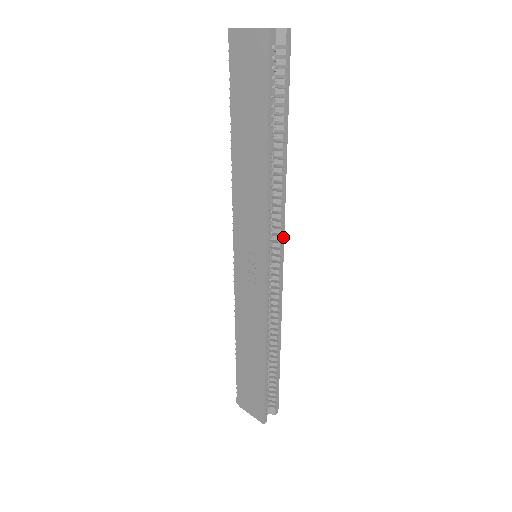
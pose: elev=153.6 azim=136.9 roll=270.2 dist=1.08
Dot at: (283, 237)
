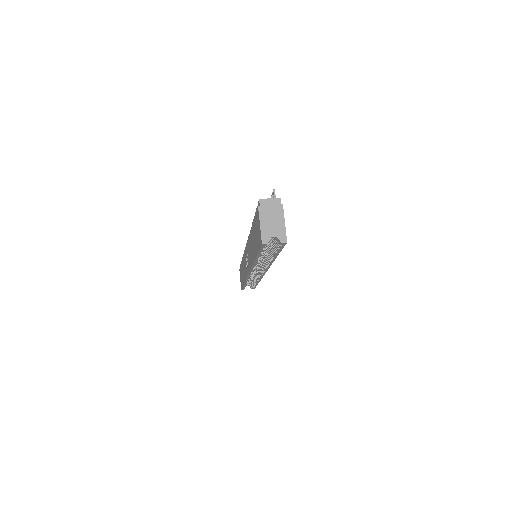
Dot at: (267, 270)
